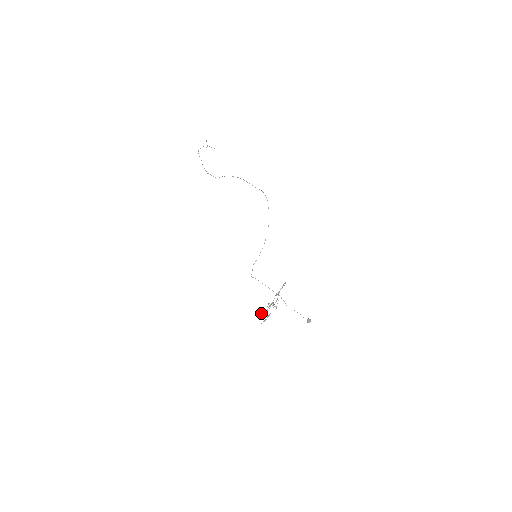
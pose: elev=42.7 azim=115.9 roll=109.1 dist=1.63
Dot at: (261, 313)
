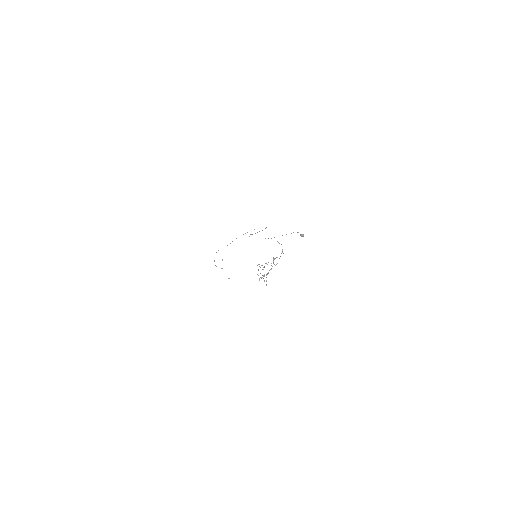
Dot at: occluded
